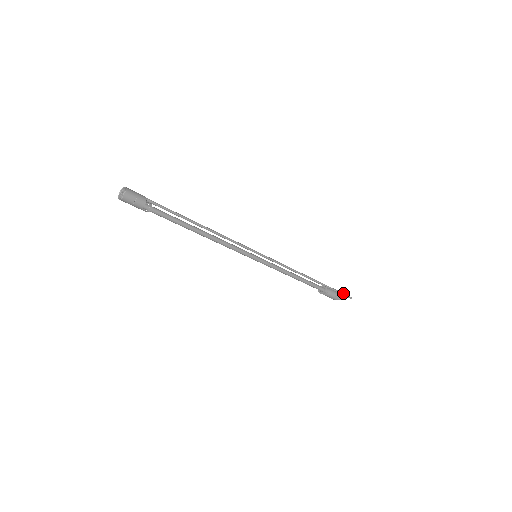
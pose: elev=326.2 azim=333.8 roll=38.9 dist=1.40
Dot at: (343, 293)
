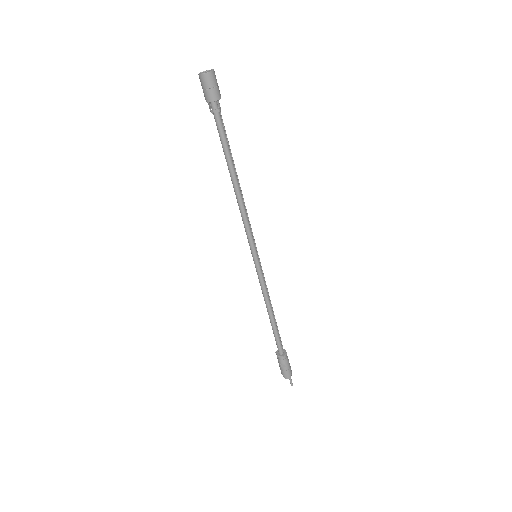
Dot at: occluded
